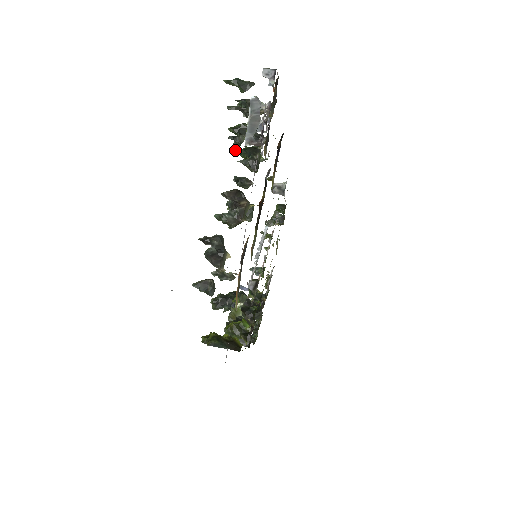
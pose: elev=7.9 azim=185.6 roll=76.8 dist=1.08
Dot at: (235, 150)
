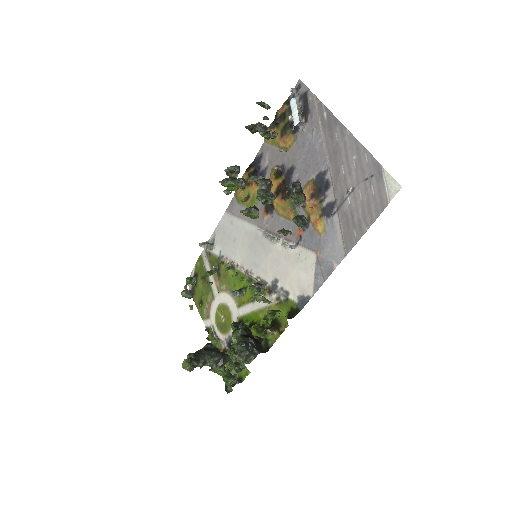
Dot at: (219, 181)
